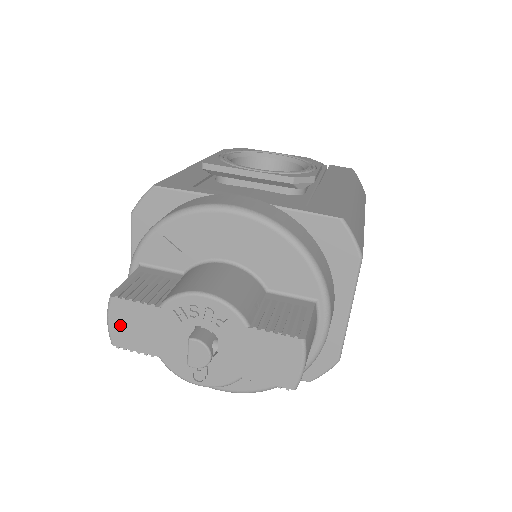
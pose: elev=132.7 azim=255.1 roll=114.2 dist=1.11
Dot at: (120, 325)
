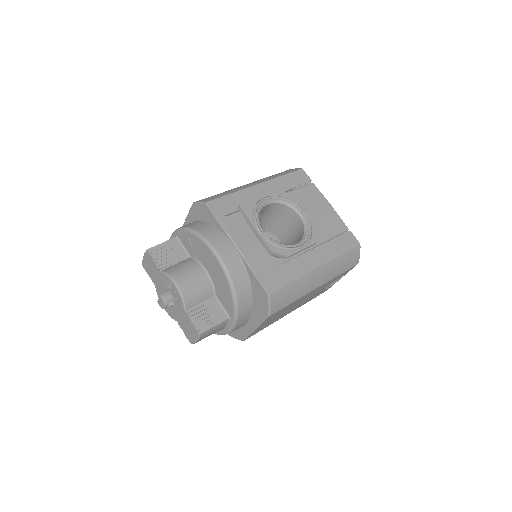
Dot at: (147, 262)
